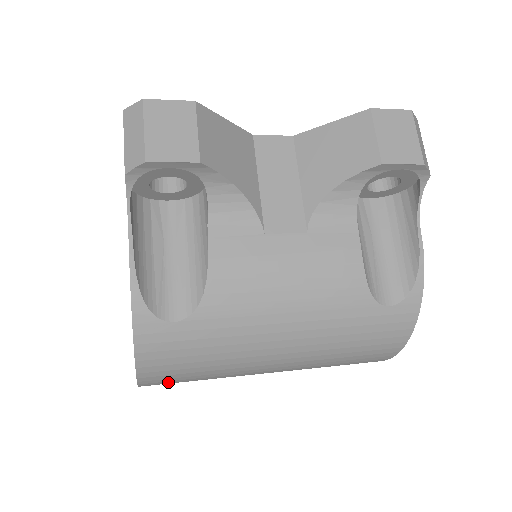
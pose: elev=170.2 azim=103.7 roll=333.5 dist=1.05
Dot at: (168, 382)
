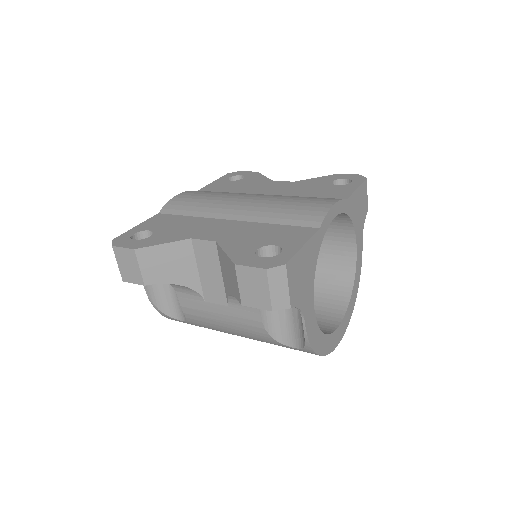
Dot at: occluded
